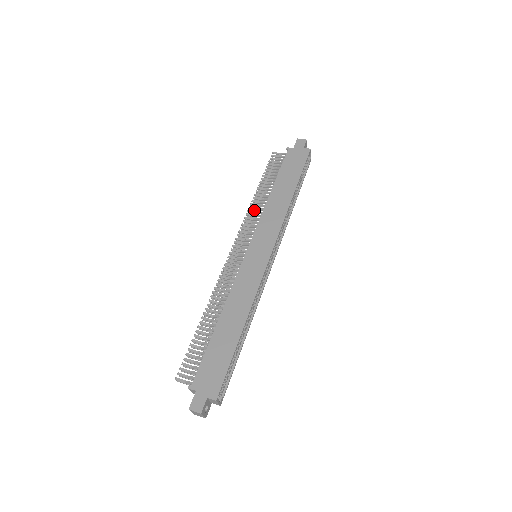
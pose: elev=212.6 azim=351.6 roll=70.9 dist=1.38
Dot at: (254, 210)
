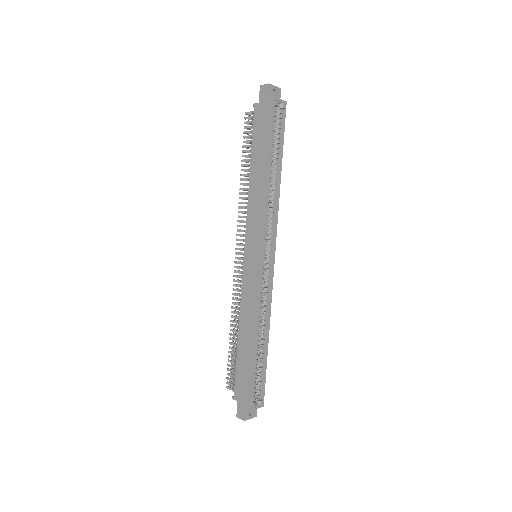
Dot at: (245, 198)
